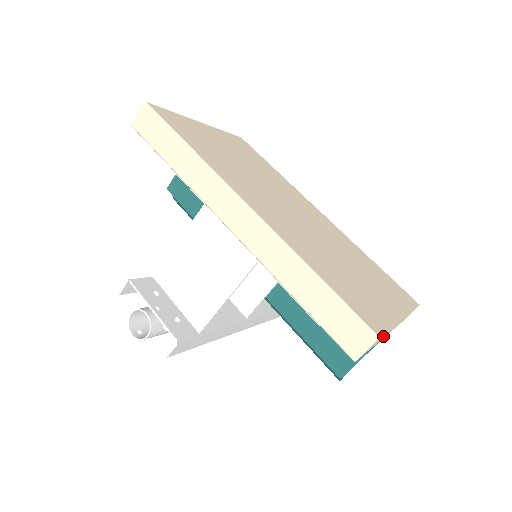
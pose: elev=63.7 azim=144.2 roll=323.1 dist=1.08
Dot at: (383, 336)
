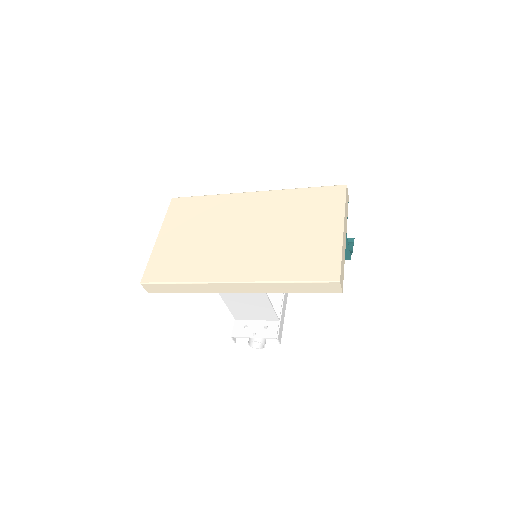
Dot at: (343, 257)
